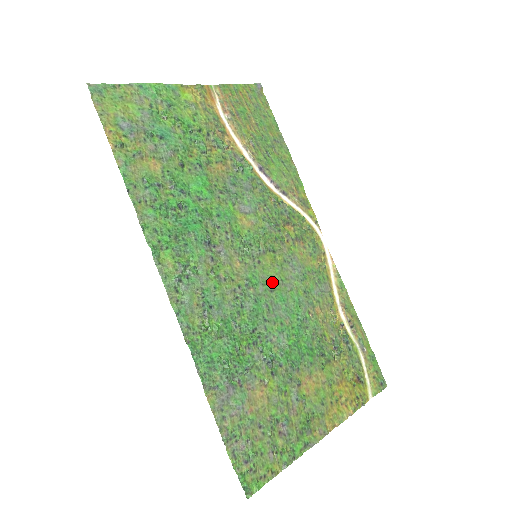
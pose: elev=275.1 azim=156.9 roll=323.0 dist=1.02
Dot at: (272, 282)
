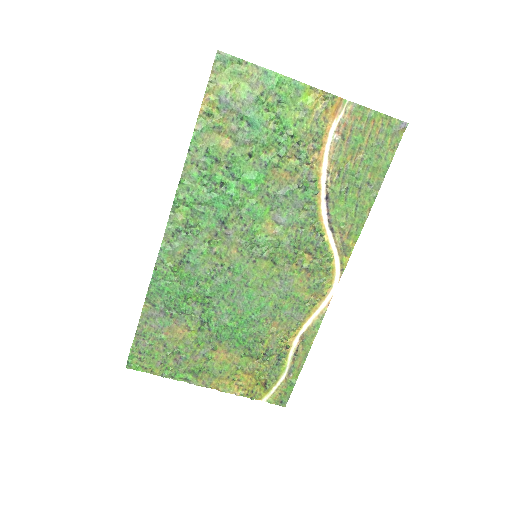
Dot at: (253, 281)
